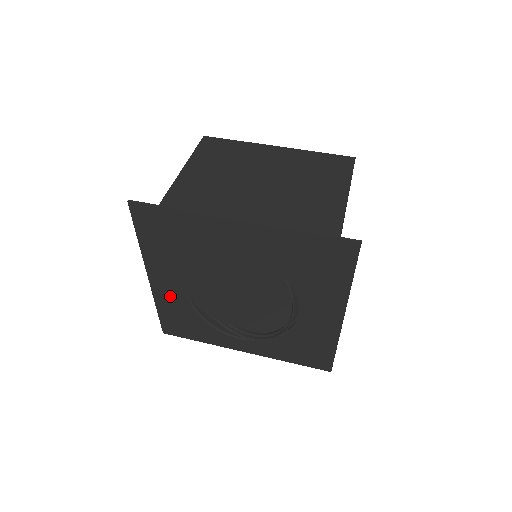
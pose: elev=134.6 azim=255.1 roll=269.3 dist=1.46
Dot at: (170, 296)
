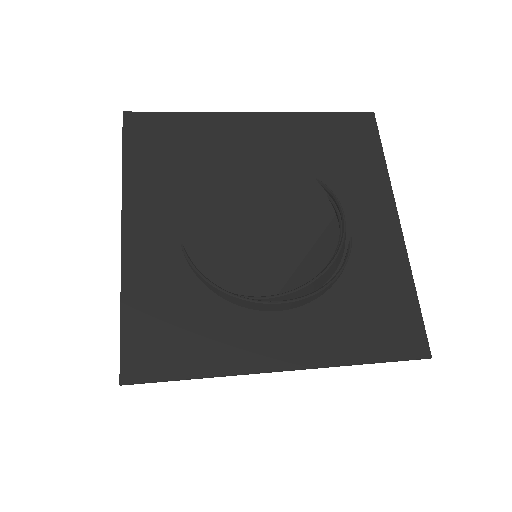
Dot at: (153, 263)
